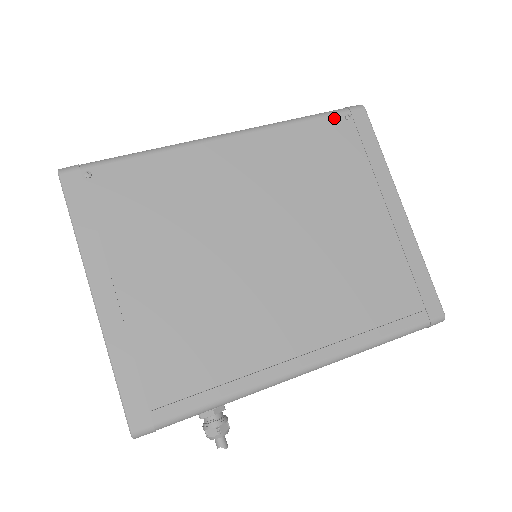
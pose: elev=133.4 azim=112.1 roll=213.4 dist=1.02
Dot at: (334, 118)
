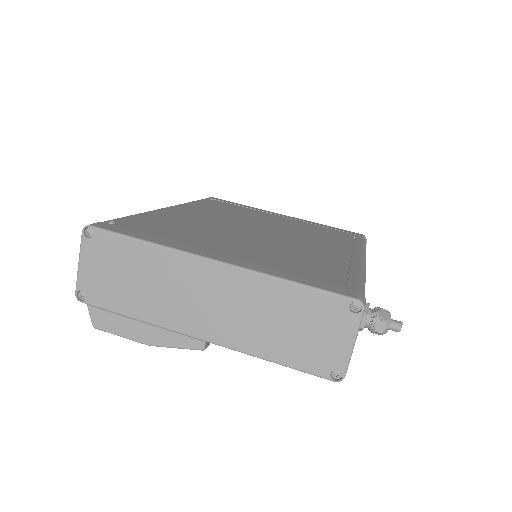
Dot at: (206, 200)
